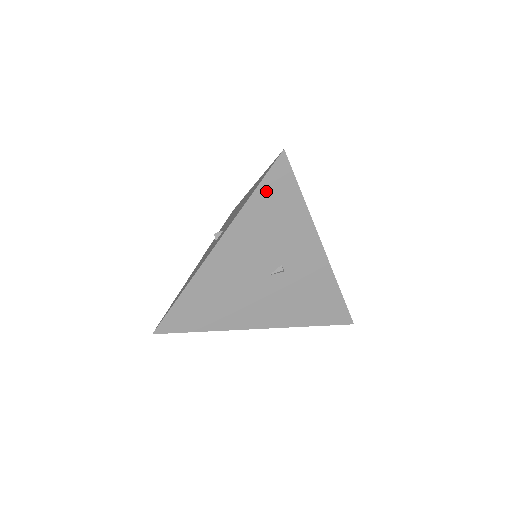
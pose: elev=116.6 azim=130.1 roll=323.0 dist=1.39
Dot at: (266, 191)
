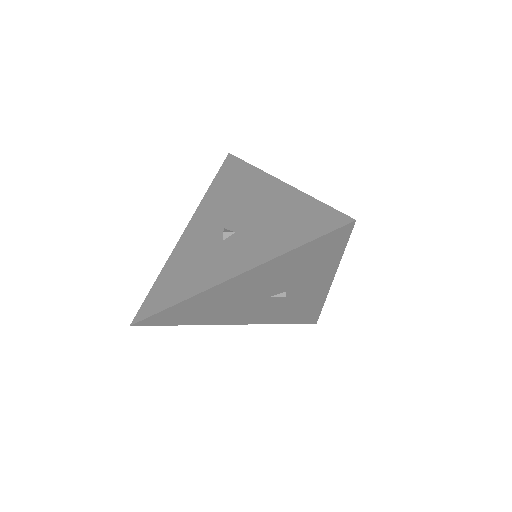
Dot at: (313, 246)
